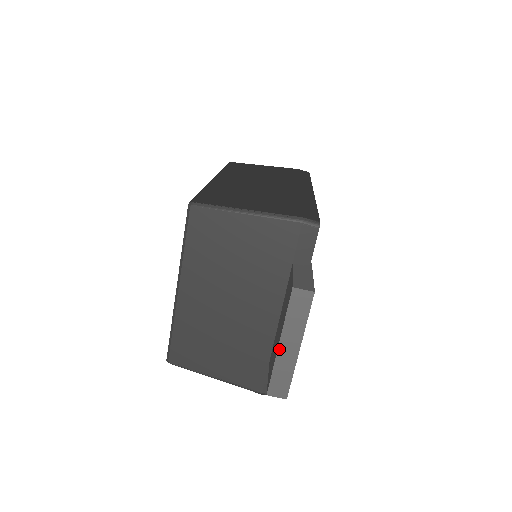
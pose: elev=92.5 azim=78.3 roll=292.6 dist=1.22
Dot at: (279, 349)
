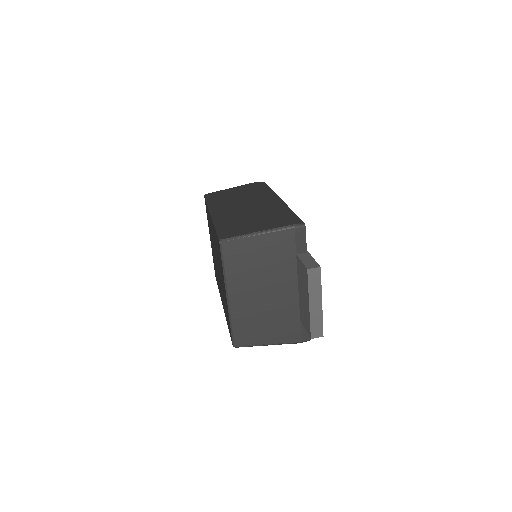
Dot at: (310, 308)
